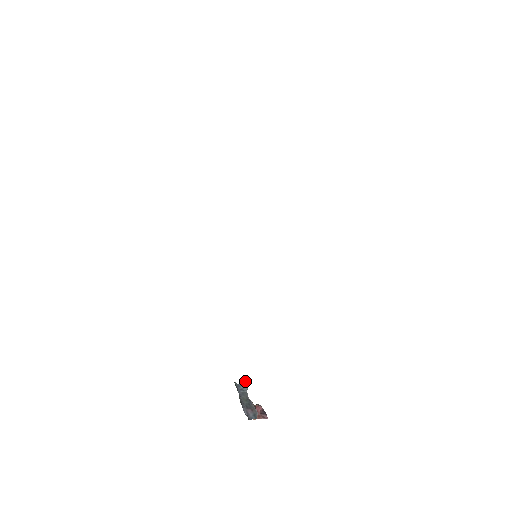
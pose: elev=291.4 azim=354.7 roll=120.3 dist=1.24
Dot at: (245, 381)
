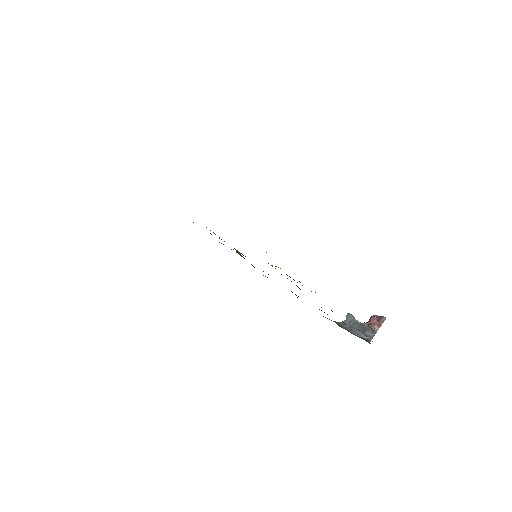
Dot at: (347, 313)
